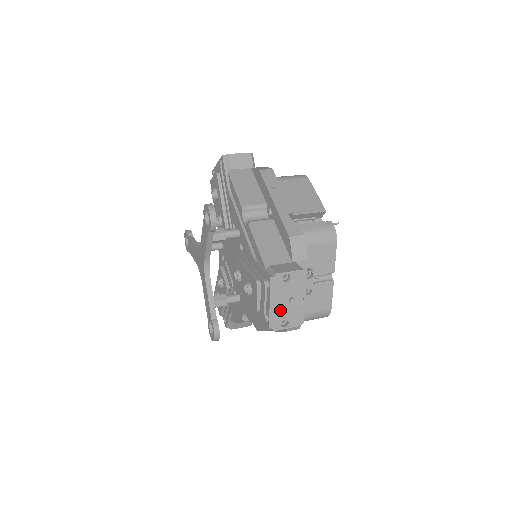
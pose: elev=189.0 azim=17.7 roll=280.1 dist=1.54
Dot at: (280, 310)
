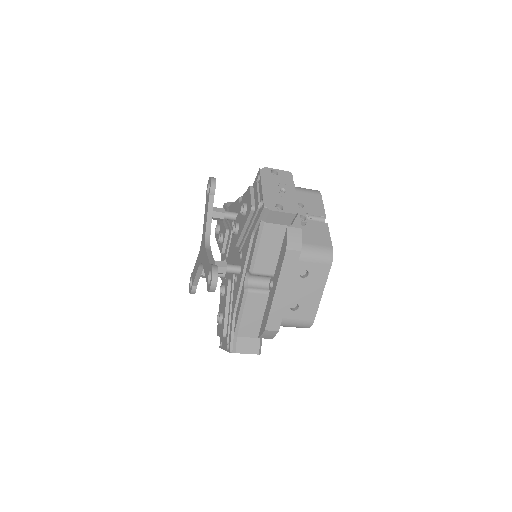
Dot at: (273, 195)
